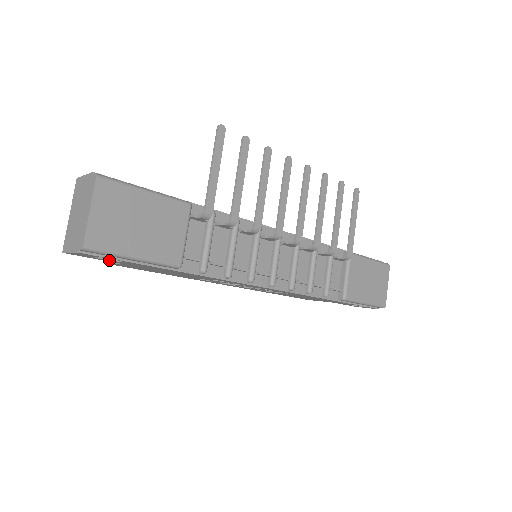
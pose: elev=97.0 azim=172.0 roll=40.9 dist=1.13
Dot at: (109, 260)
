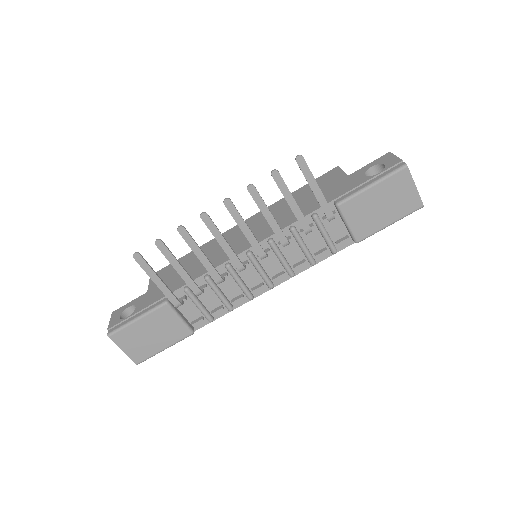
Dot at: occluded
